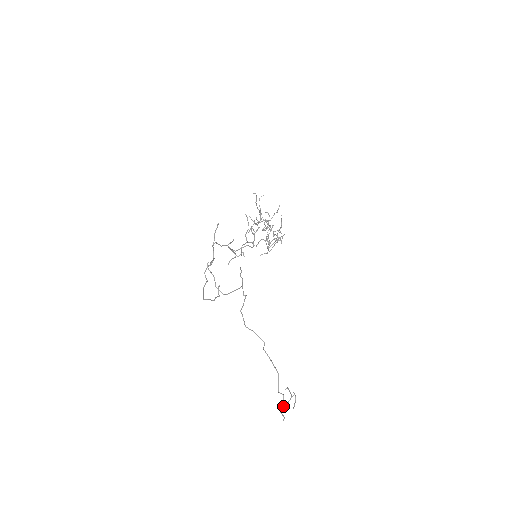
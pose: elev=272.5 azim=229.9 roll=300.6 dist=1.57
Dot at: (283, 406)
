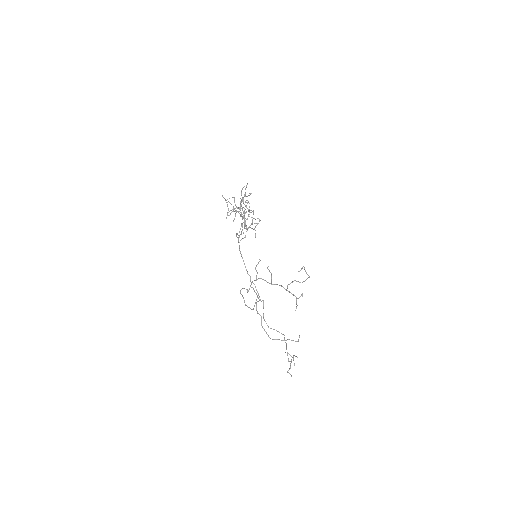
Dot at: (290, 368)
